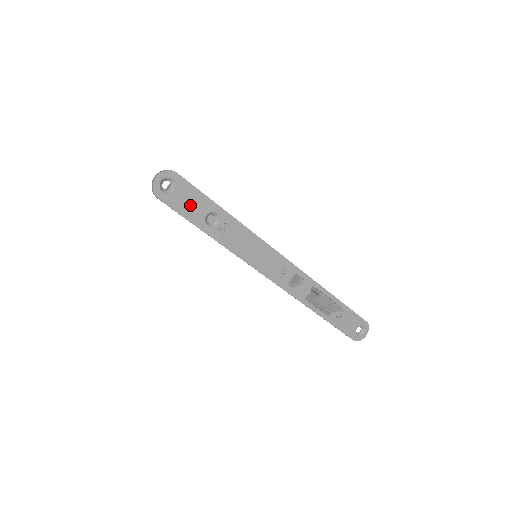
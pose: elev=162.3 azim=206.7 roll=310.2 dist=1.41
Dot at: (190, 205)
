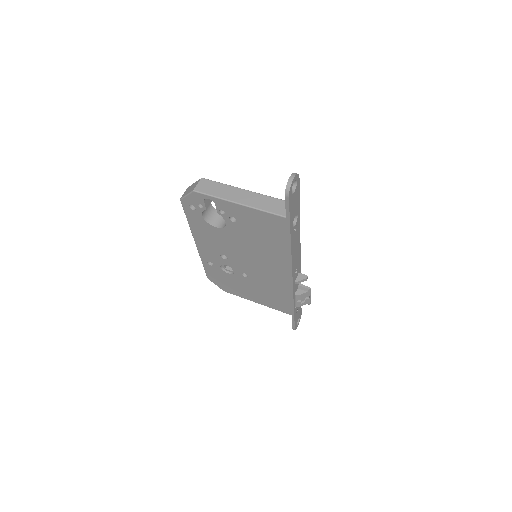
Dot at: (294, 206)
